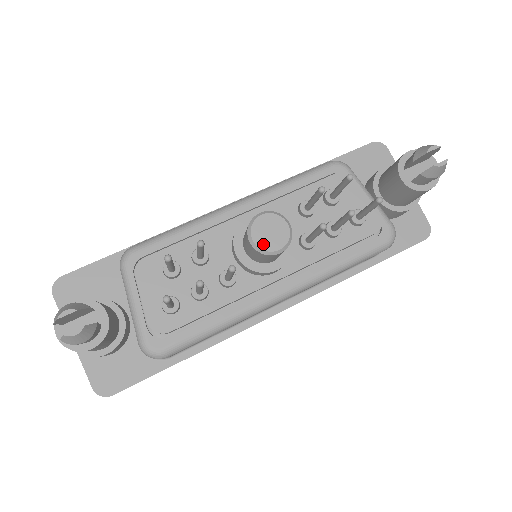
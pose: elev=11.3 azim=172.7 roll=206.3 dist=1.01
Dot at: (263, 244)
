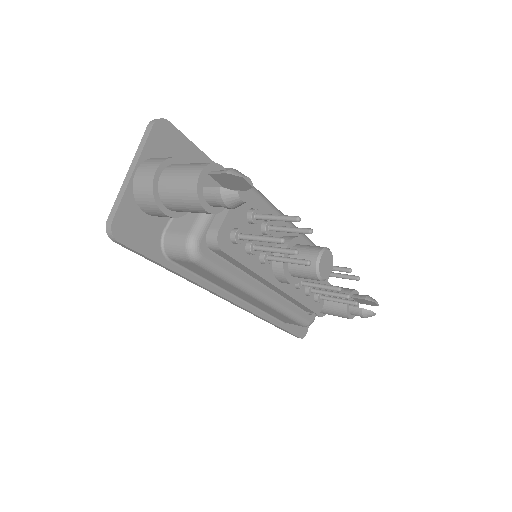
Dot at: (321, 267)
